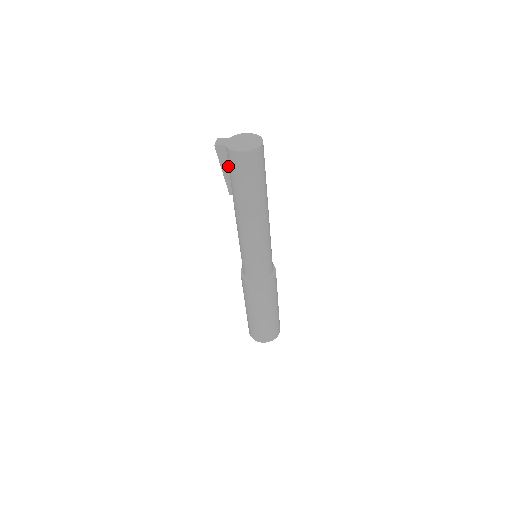
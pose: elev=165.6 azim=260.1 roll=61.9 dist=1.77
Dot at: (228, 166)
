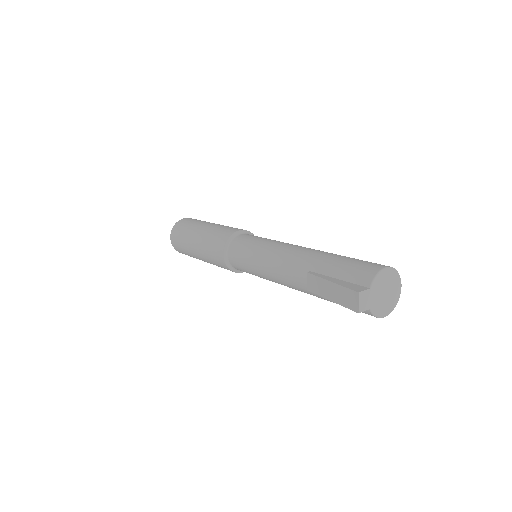
Dot at: occluded
